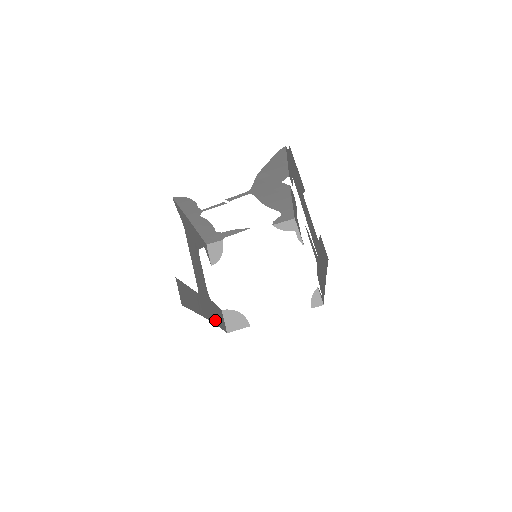
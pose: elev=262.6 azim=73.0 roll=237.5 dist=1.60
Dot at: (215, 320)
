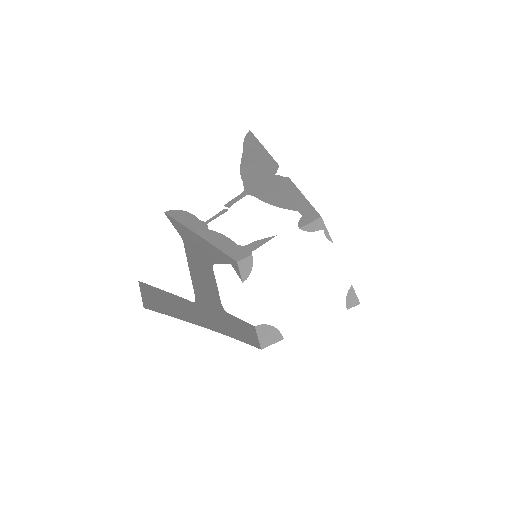
Dot at: (232, 333)
